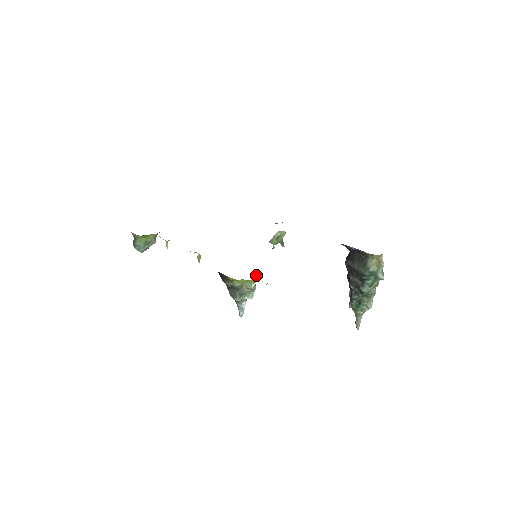
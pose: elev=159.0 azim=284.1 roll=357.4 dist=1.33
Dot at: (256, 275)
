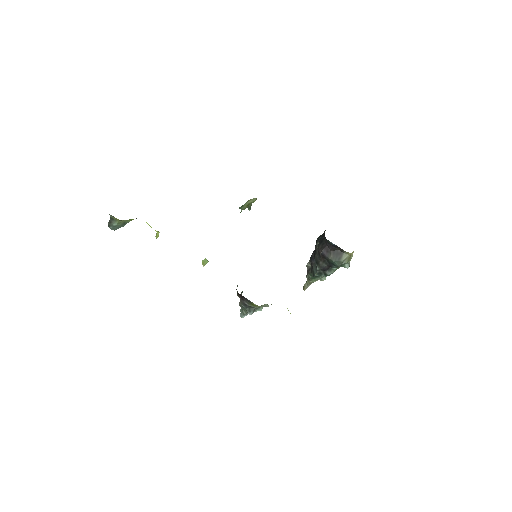
Dot at: occluded
